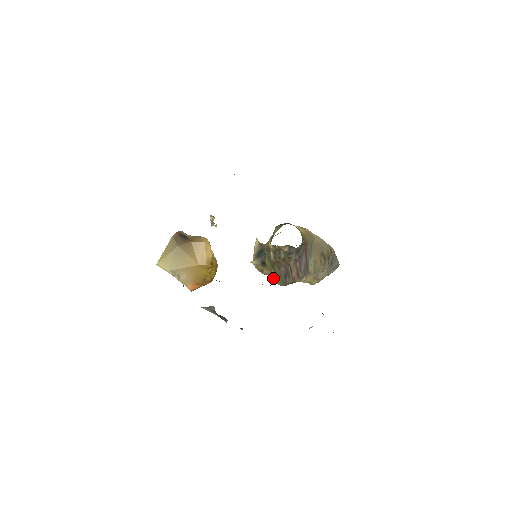
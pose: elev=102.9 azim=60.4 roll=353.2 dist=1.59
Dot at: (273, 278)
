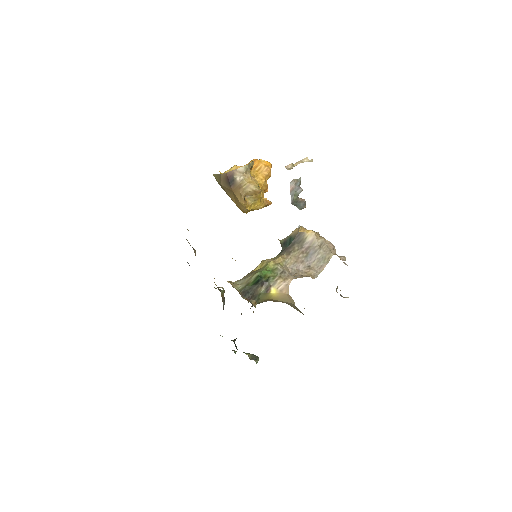
Dot at: occluded
